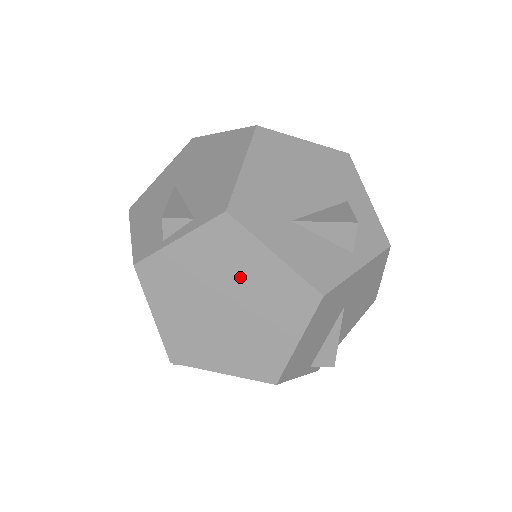
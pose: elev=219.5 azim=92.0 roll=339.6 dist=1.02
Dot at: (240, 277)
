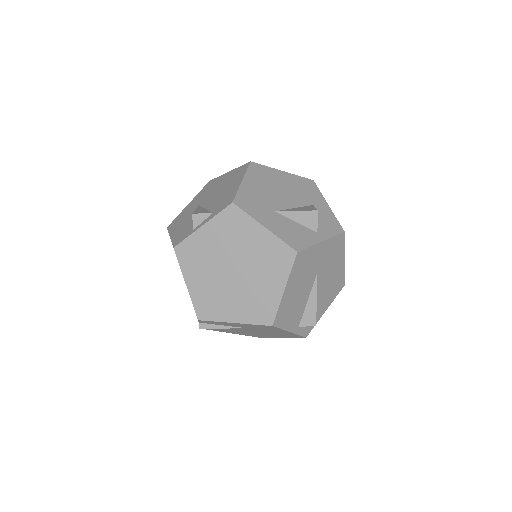
Dot at: (243, 246)
